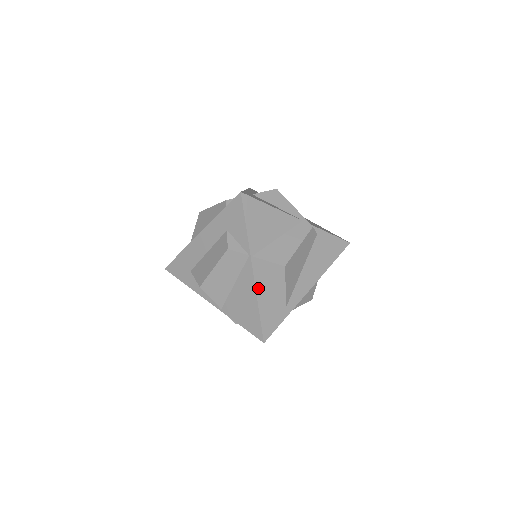
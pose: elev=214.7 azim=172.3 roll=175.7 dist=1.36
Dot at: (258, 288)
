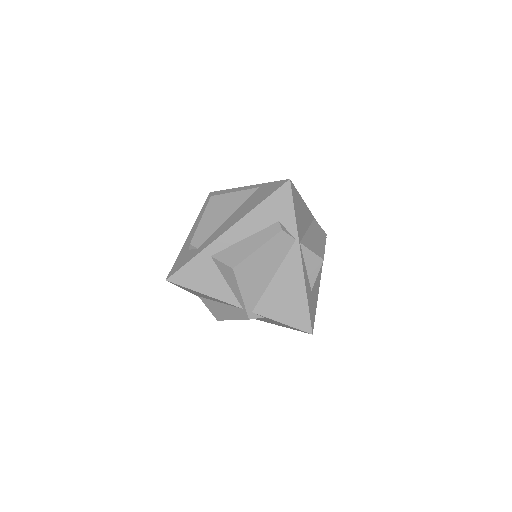
Dot at: occluded
